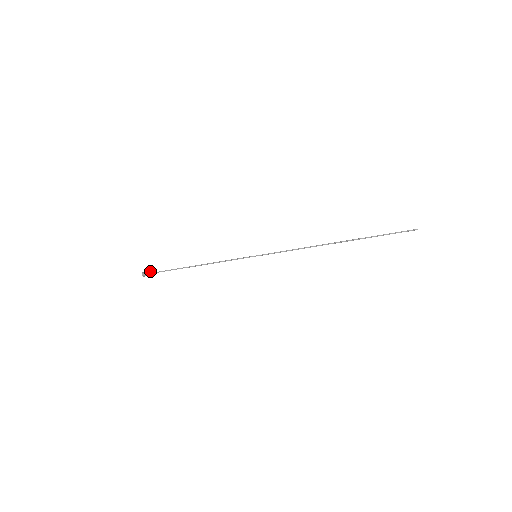
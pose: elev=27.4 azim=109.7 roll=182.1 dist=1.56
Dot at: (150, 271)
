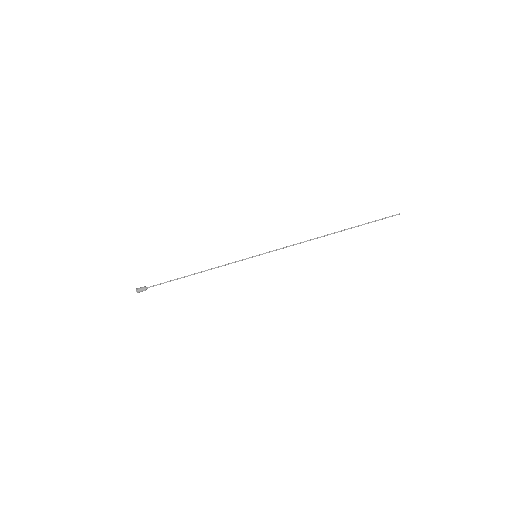
Dot at: occluded
